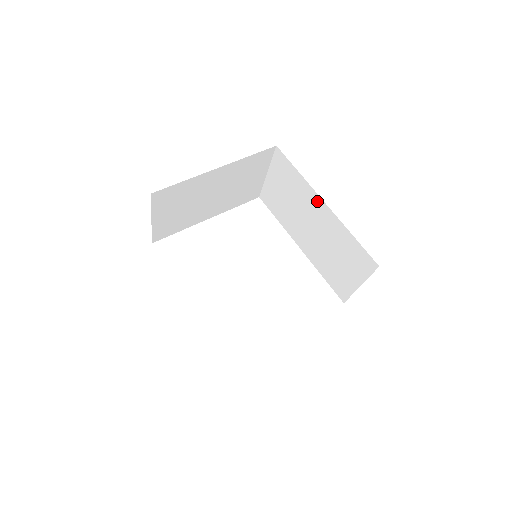
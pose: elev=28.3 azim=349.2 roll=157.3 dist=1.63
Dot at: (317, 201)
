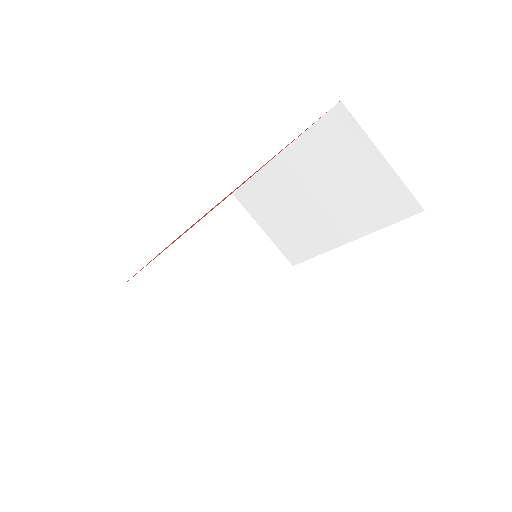
Dot at: (276, 168)
